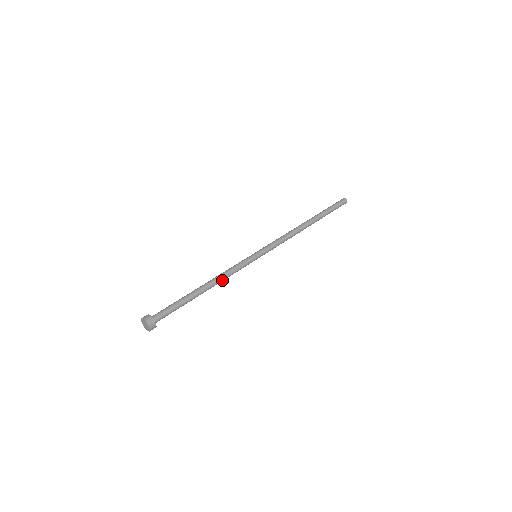
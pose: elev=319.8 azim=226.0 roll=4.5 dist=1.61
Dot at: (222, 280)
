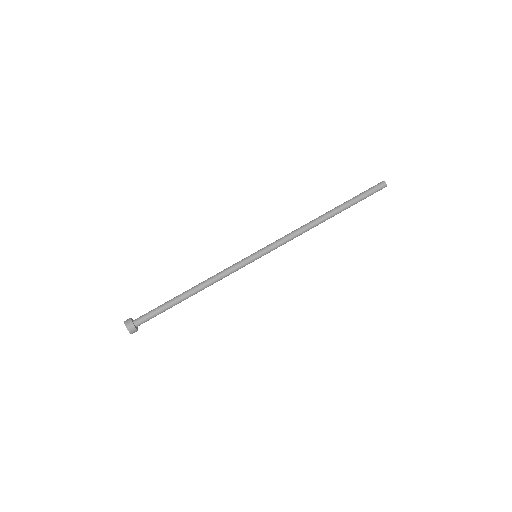
Dot at: (212, 284)
